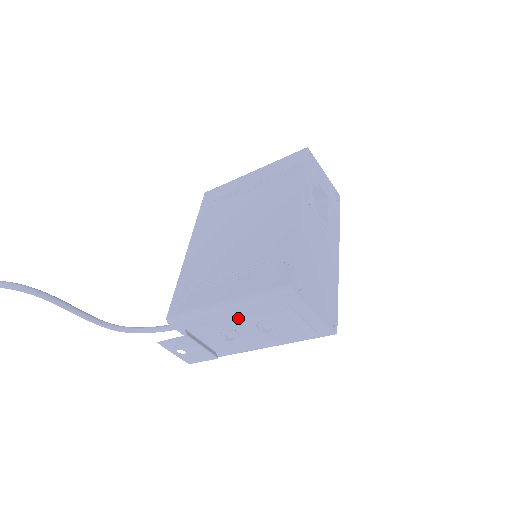
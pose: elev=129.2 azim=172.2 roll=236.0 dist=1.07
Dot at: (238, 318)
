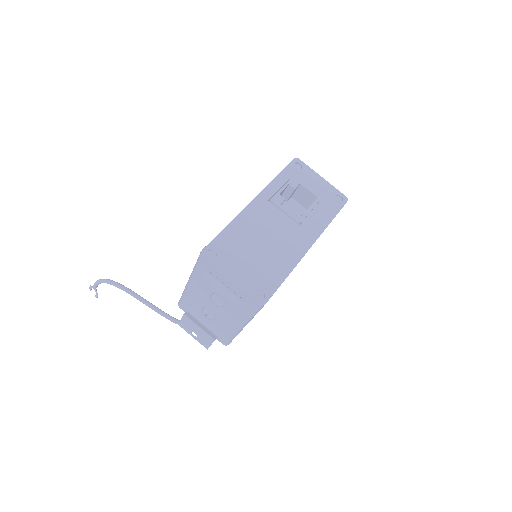
Dot at: (200, 294)
